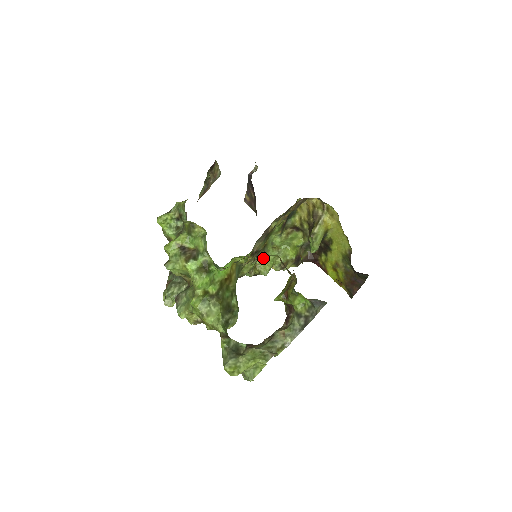
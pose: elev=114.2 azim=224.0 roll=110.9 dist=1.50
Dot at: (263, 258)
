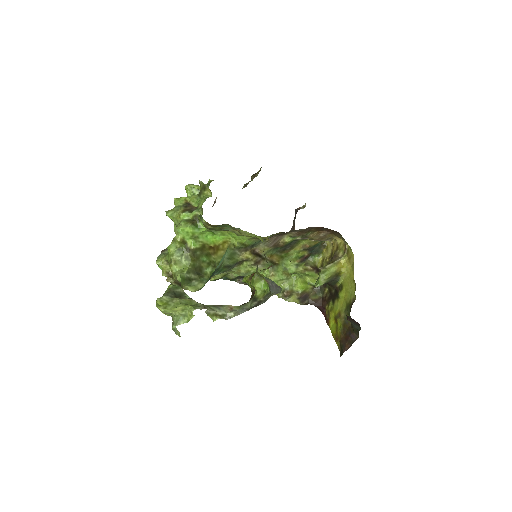
Dot at: (268, 274)
